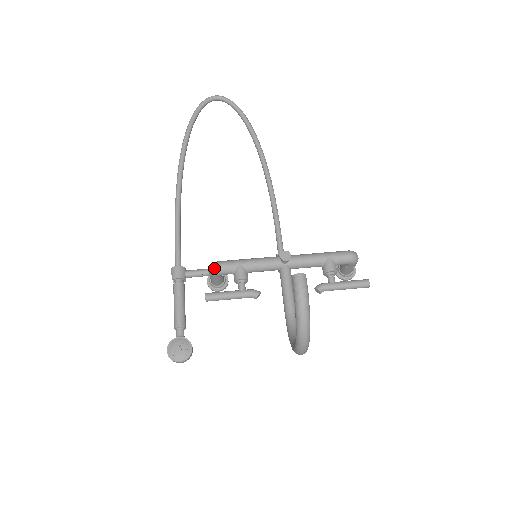
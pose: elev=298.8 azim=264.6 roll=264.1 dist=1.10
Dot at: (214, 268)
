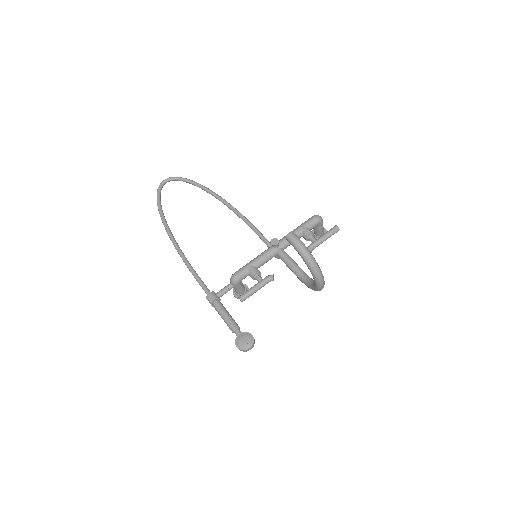
Dot at: (234, 278)
